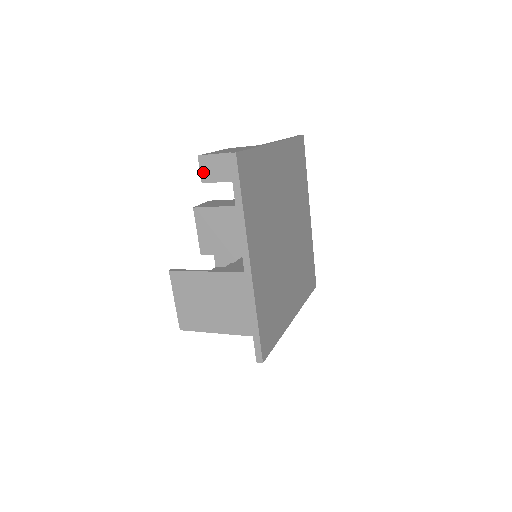
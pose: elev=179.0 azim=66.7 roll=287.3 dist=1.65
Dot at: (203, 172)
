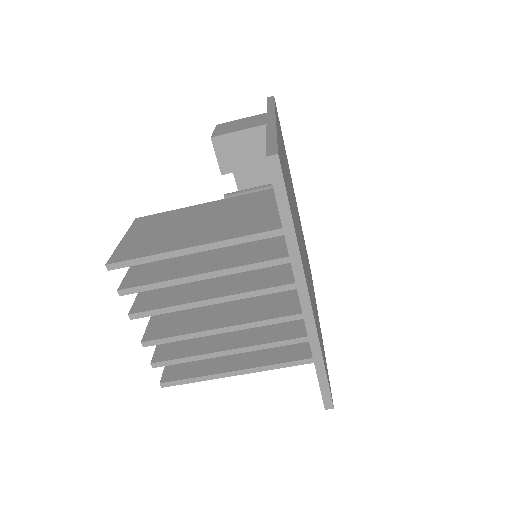
Dot at: occluded
